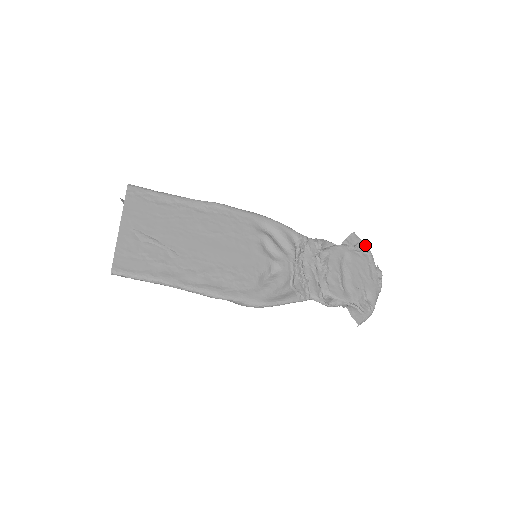
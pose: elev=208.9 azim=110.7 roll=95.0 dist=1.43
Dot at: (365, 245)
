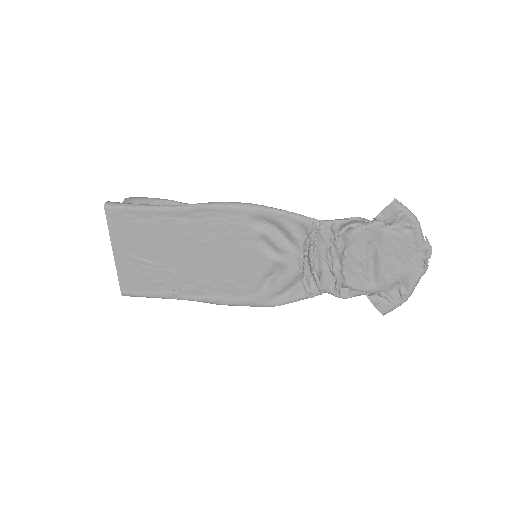
Dot at: (410, 217)
